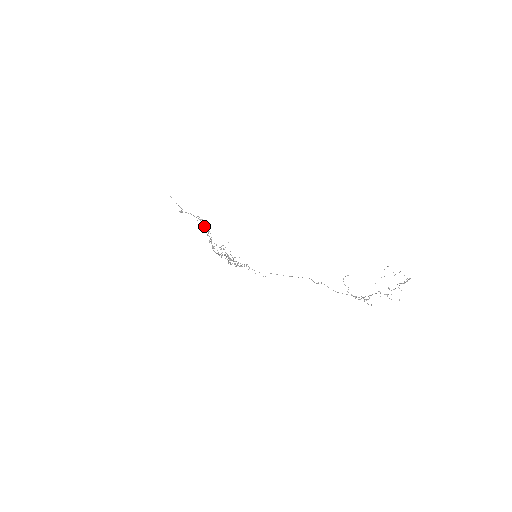
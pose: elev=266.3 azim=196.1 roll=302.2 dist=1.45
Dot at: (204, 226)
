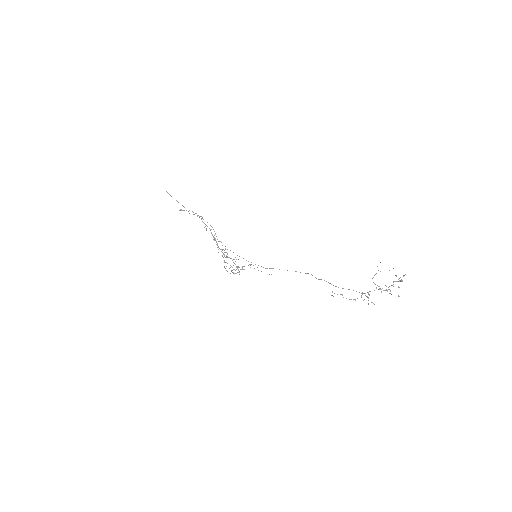
Dot at: occluded
